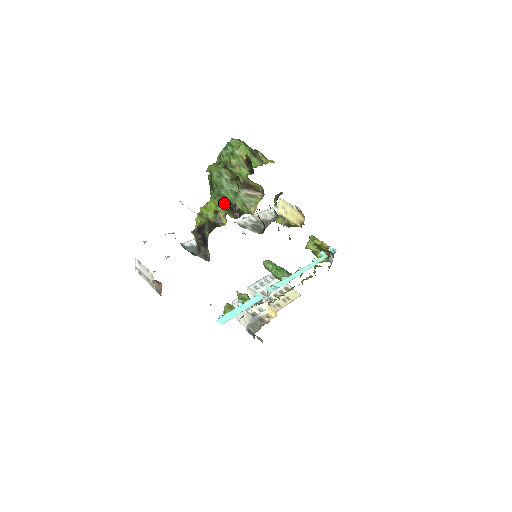
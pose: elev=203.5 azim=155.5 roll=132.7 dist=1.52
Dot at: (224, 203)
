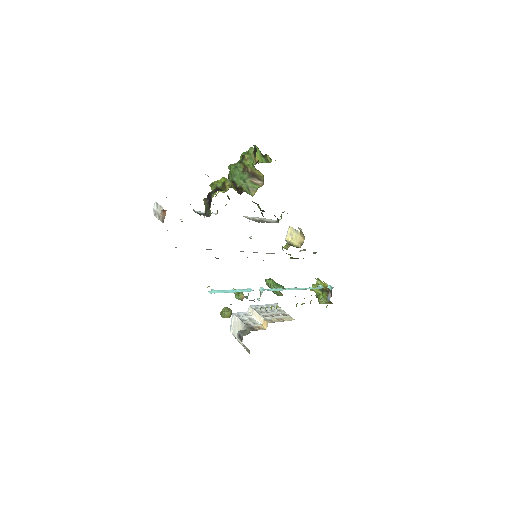
Dot at: (234, 186)
